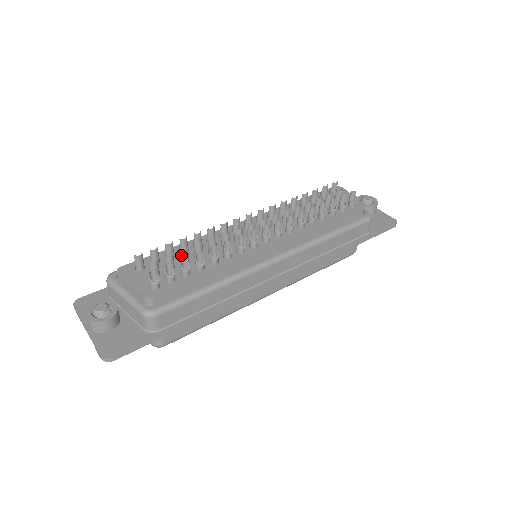
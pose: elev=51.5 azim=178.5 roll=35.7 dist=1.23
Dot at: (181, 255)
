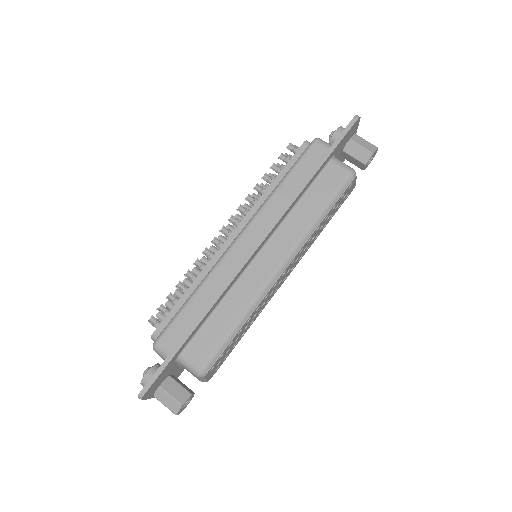
Dot at: occluded
